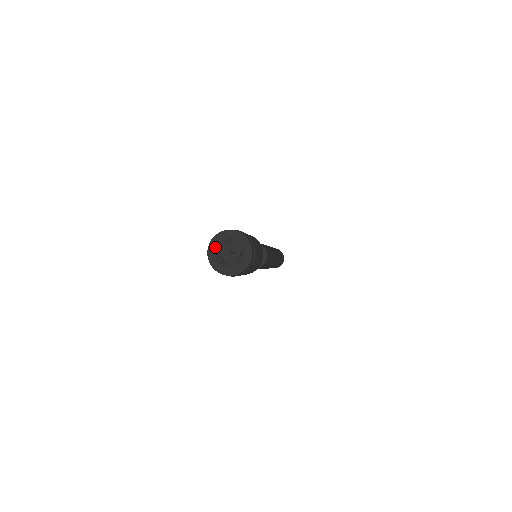
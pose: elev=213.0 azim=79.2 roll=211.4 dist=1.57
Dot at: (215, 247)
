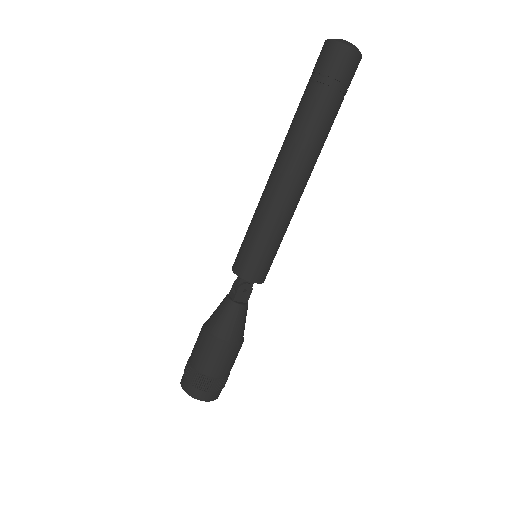
Dot at: occluded
